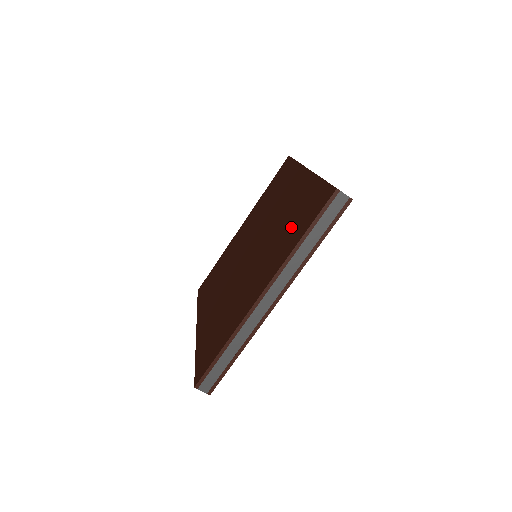
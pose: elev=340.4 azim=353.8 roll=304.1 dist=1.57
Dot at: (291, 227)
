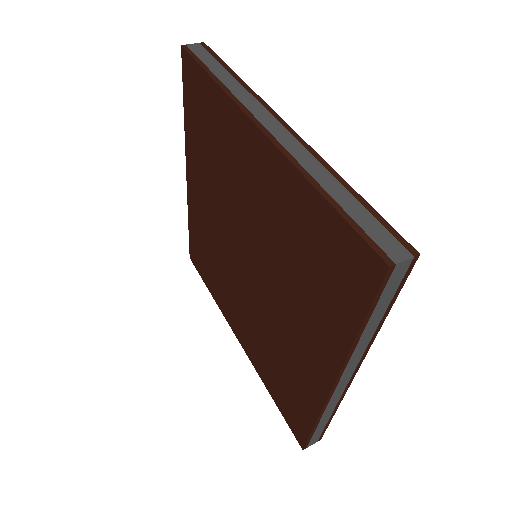
Dot at: (314, 280)
